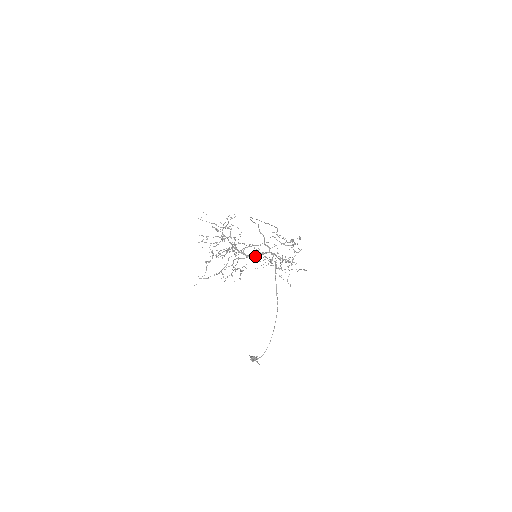
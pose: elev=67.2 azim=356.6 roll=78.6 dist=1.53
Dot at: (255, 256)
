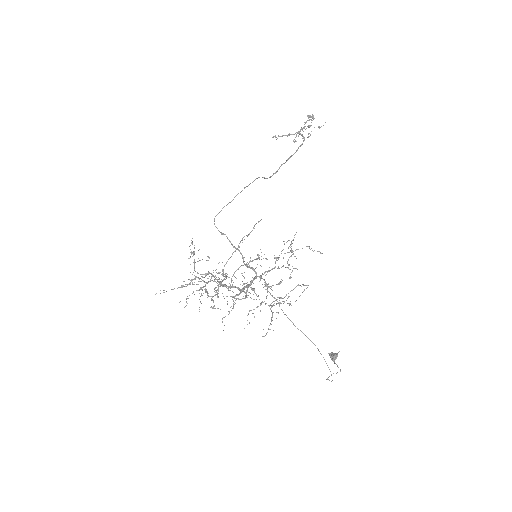
Dot at: (247, 287)
